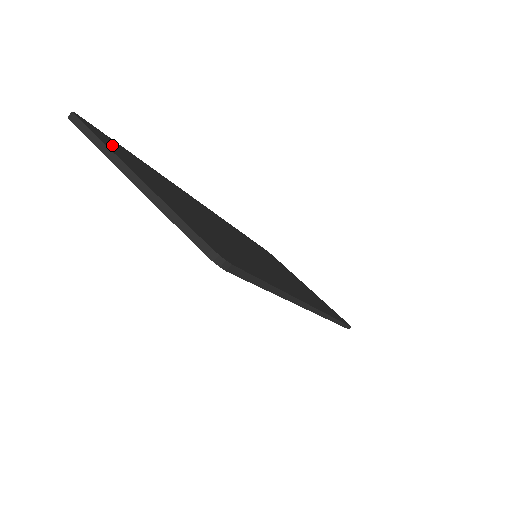
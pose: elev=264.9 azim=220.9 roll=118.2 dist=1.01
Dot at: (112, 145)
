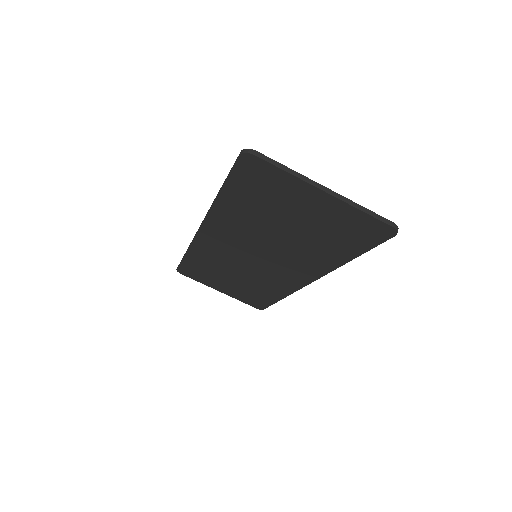
Dot at: (269, 173)
